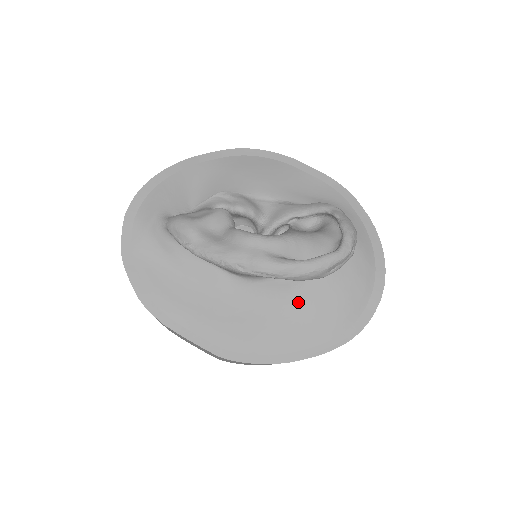
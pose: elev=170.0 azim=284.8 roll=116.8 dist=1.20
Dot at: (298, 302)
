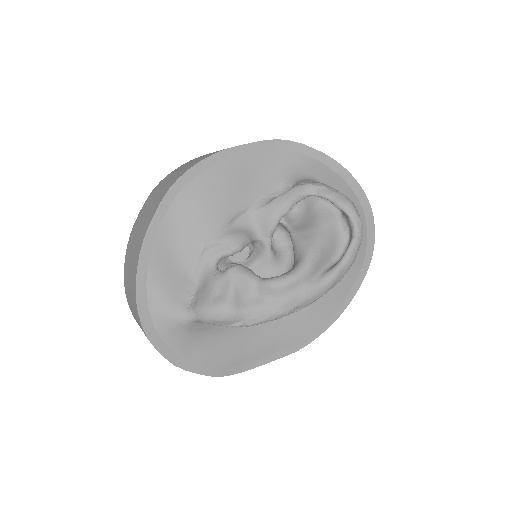
Dot at: occluded
